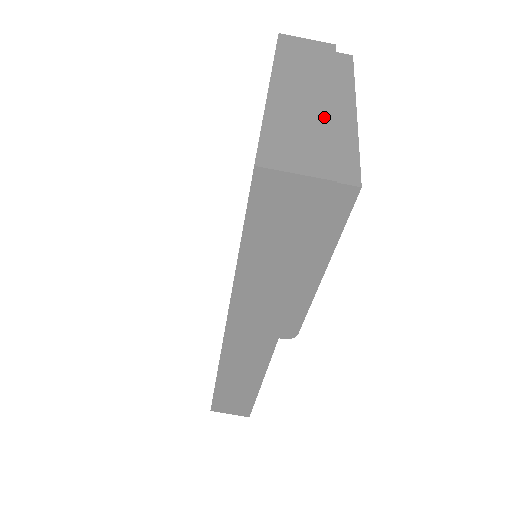
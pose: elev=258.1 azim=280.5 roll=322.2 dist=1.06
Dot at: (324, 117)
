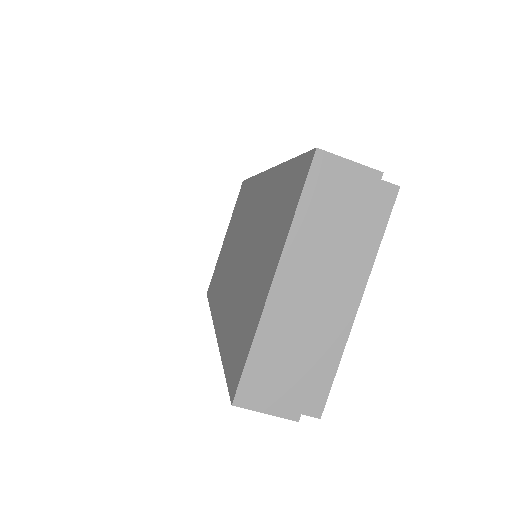
Dot at: (317, 331)
